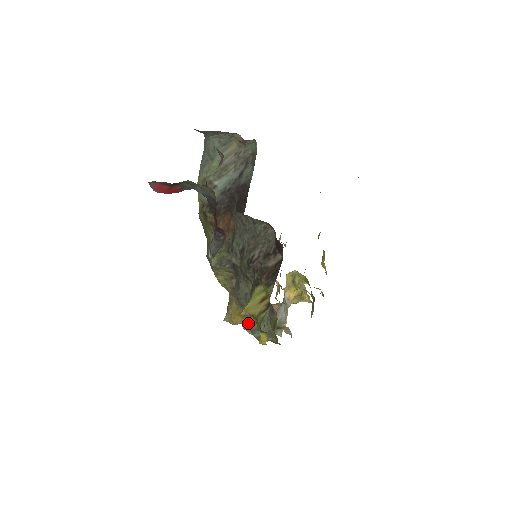
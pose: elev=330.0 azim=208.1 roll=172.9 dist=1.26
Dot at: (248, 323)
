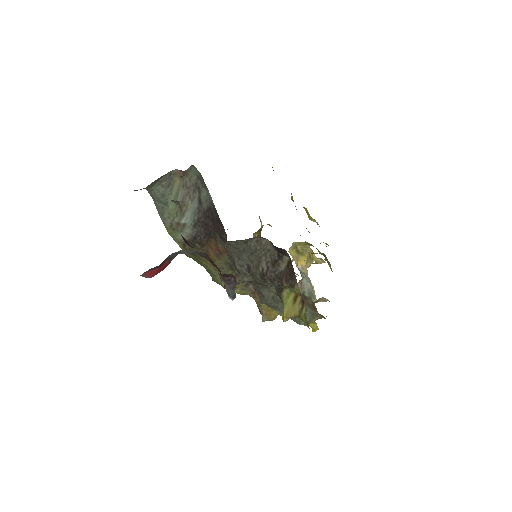
Dot at: occluded
